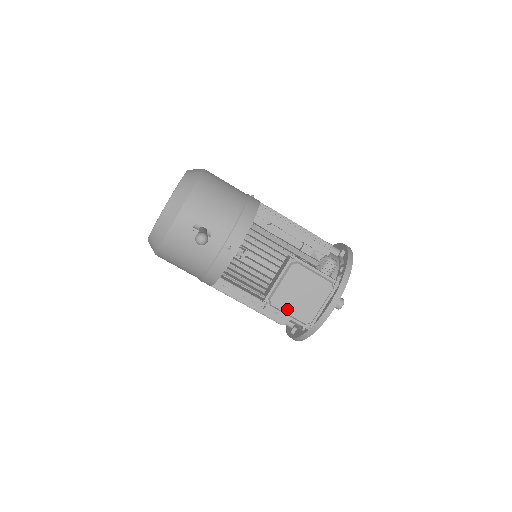
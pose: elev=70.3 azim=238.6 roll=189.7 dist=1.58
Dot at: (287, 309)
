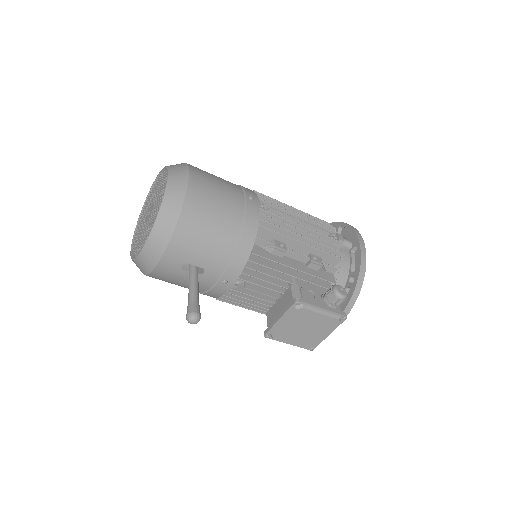
Dot at: (290, 340)
